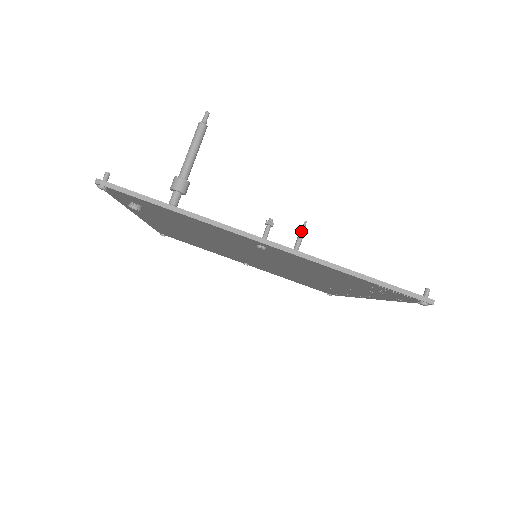
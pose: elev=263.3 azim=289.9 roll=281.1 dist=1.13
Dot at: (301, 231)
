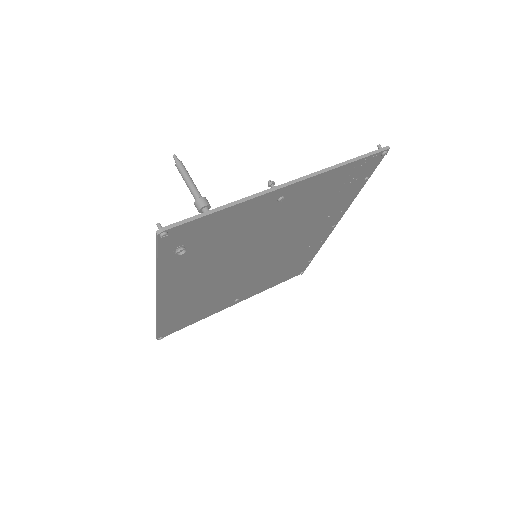
Dot at: occluded
